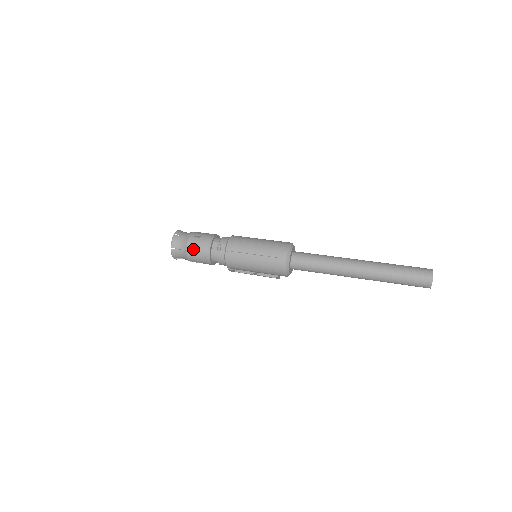
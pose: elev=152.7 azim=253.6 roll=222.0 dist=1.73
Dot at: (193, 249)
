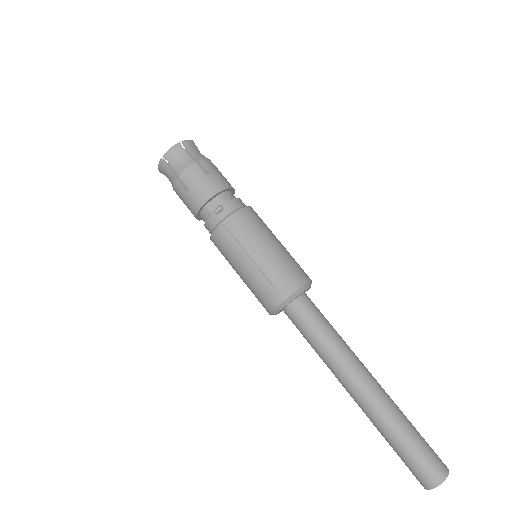
Dot at: (186, 183)
